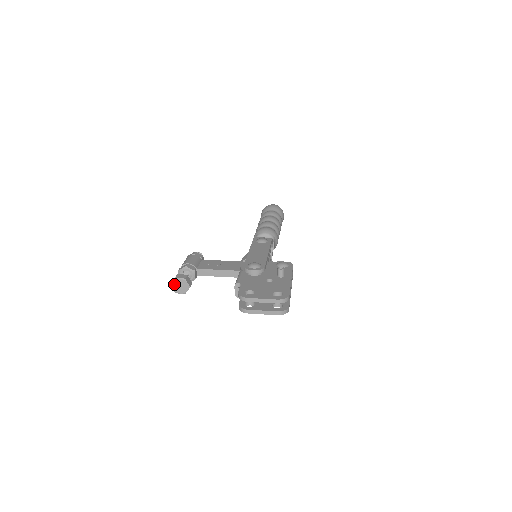
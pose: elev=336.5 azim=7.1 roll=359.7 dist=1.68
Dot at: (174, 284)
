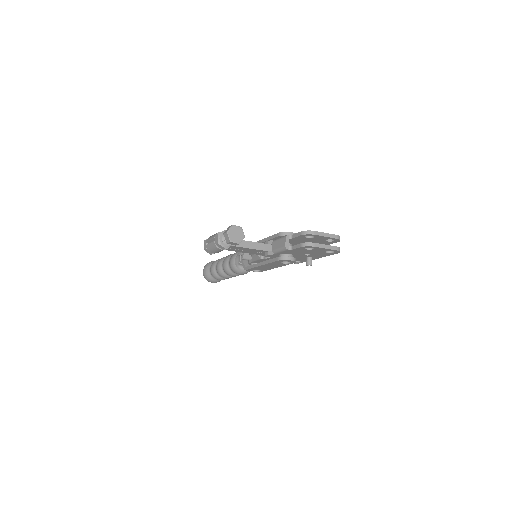
Dot at: (231, 231)
